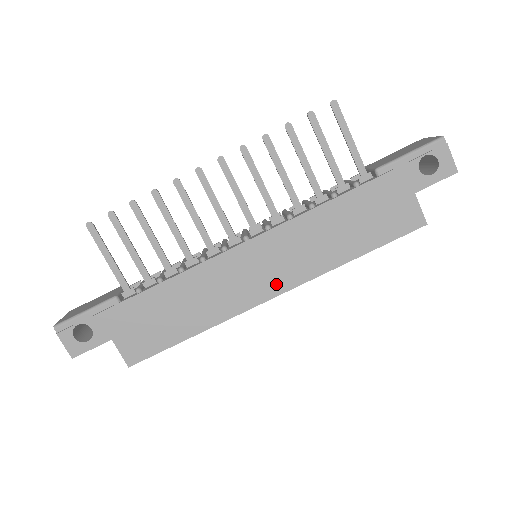
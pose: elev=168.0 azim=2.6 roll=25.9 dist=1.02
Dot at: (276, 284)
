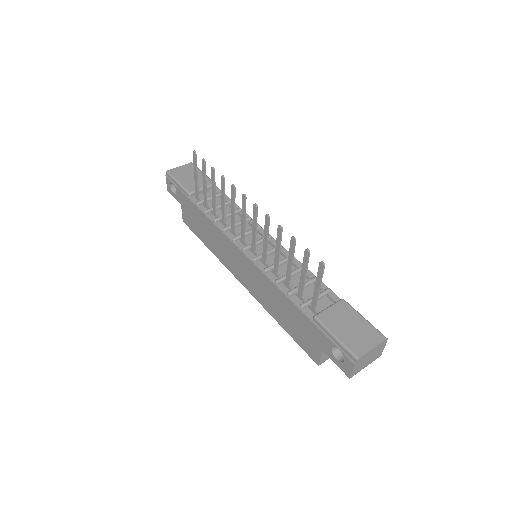
Dot at: (244, 280)
